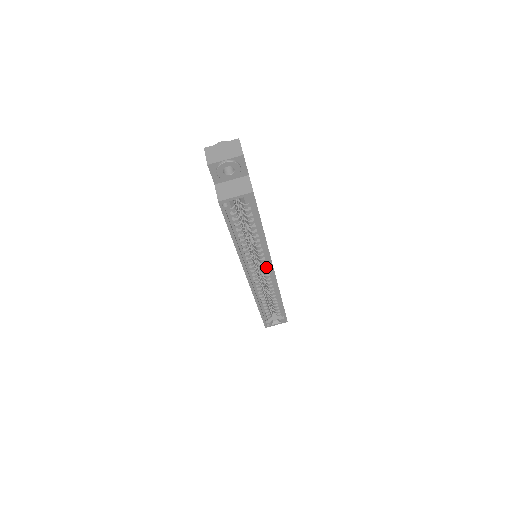
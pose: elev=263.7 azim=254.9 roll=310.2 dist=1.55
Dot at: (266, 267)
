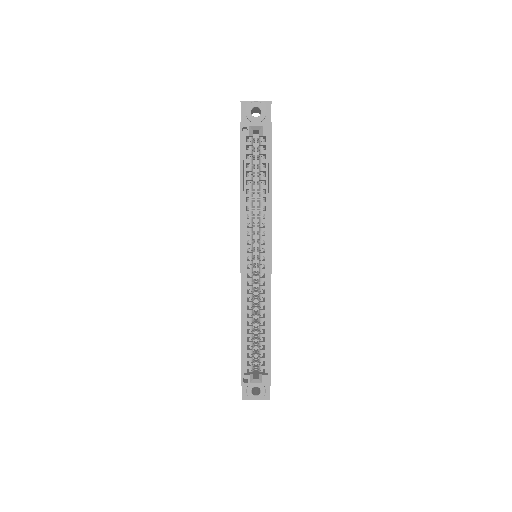
Dot at: (264, 252)
